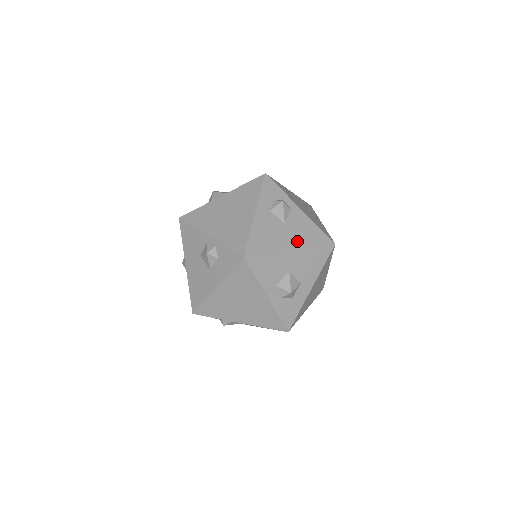
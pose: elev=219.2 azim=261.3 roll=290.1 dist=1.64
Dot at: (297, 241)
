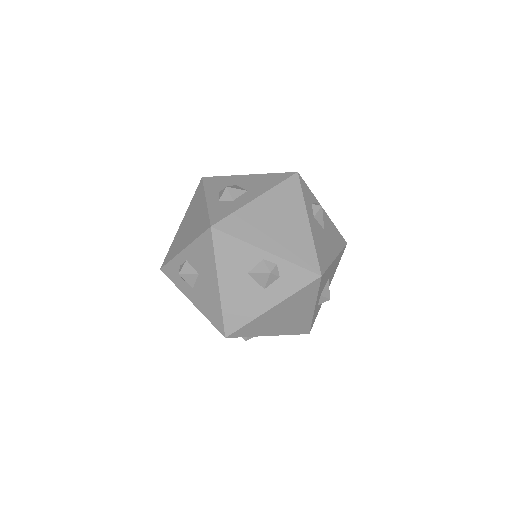
Dot at: (334, 247)
